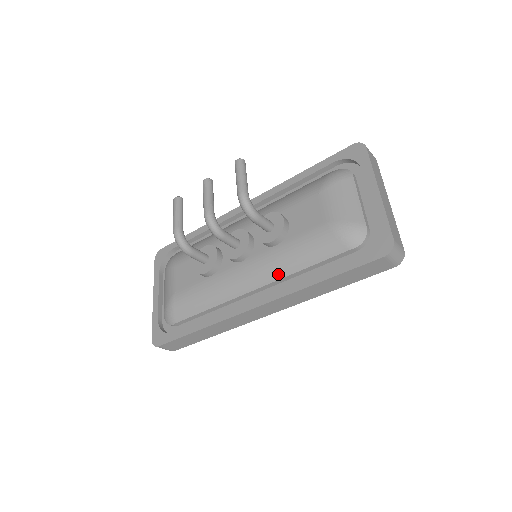
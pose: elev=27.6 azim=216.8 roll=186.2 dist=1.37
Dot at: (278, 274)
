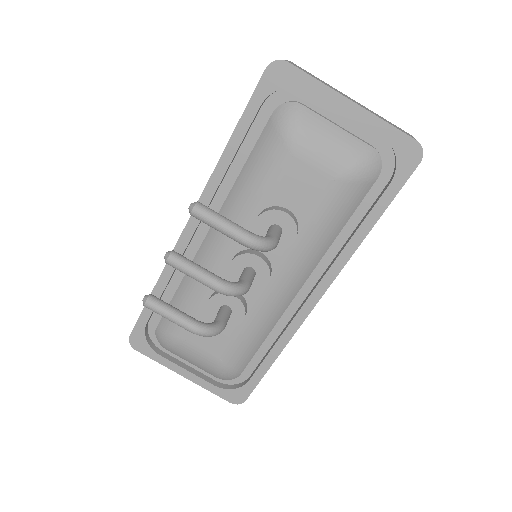
Dot at: (318, 257)
